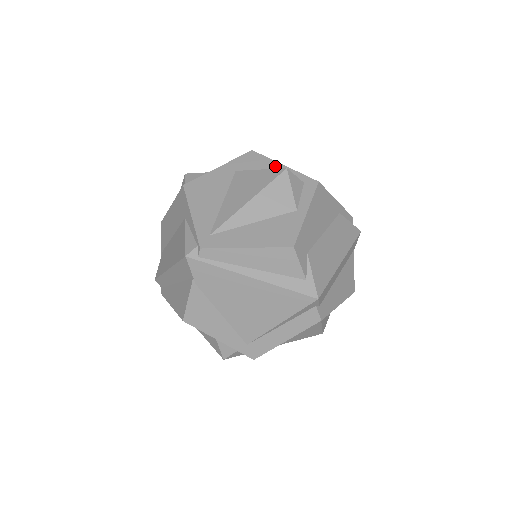
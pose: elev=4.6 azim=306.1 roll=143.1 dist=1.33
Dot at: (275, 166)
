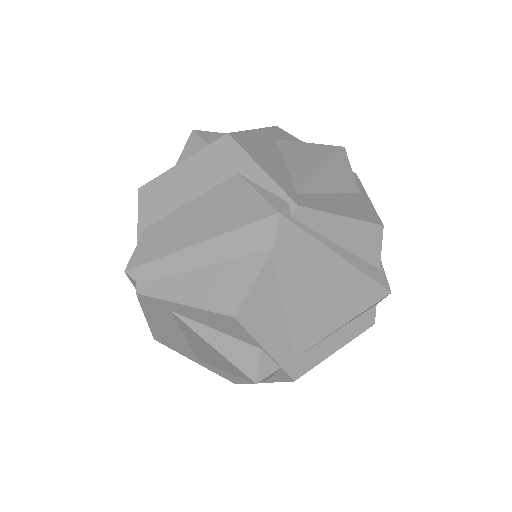
Dot at: occluded
